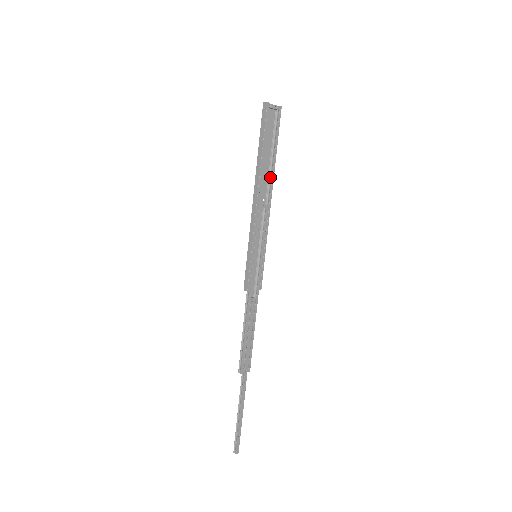
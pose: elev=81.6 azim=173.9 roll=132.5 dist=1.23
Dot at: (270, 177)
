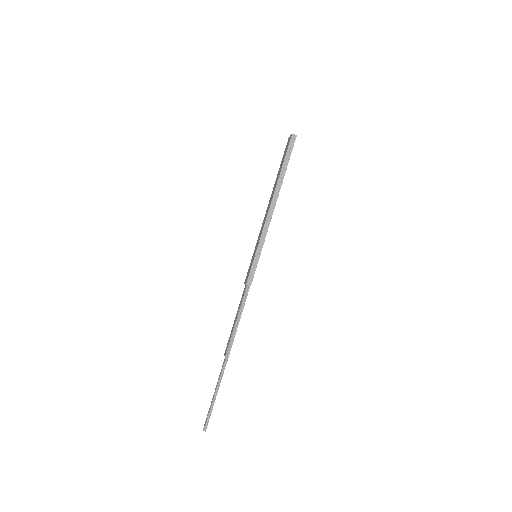
Dot at: occluded
